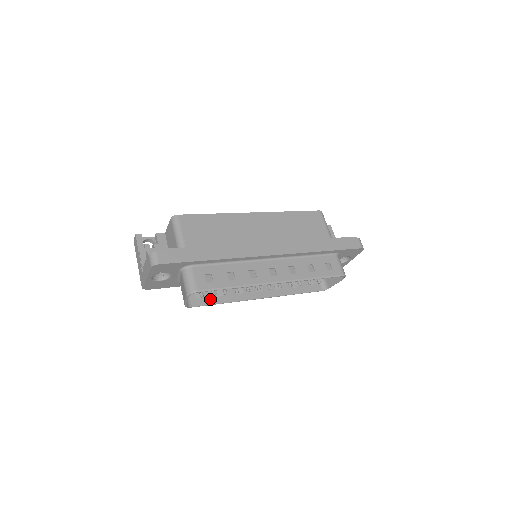
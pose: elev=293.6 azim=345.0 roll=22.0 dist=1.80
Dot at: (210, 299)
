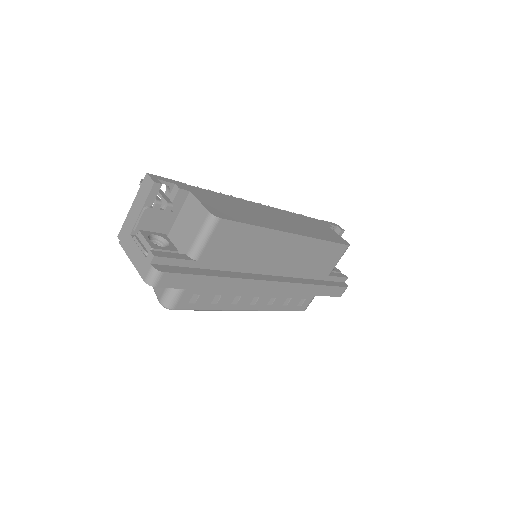
Dot at: occluded
